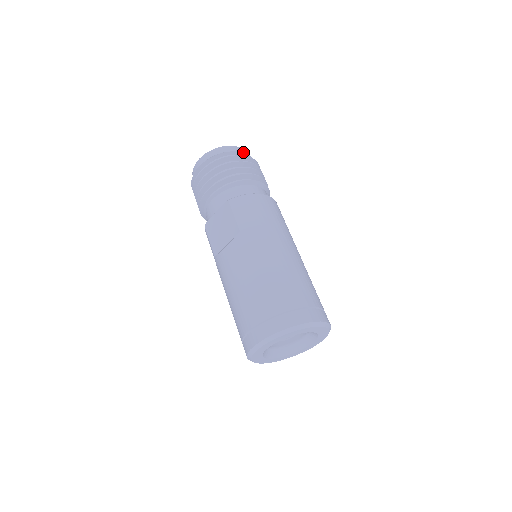
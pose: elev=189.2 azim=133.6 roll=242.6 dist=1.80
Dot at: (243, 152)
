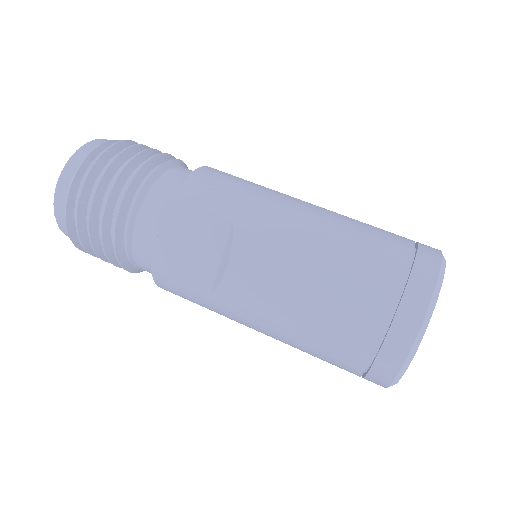
Dot at: occluded
